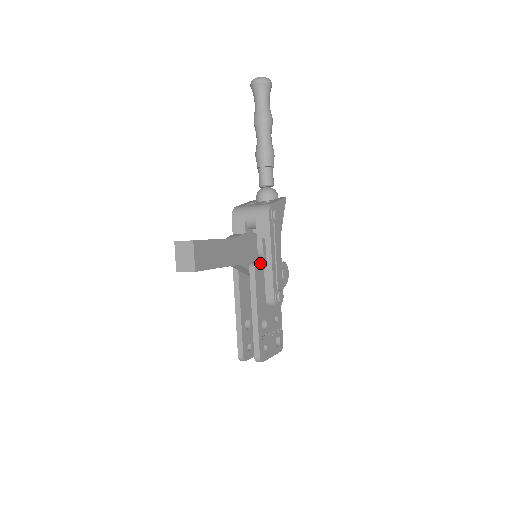
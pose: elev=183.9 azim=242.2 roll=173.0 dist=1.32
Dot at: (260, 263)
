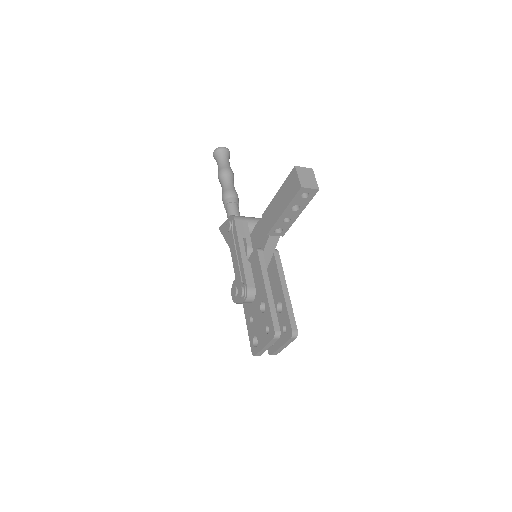
Dot at: occluded
